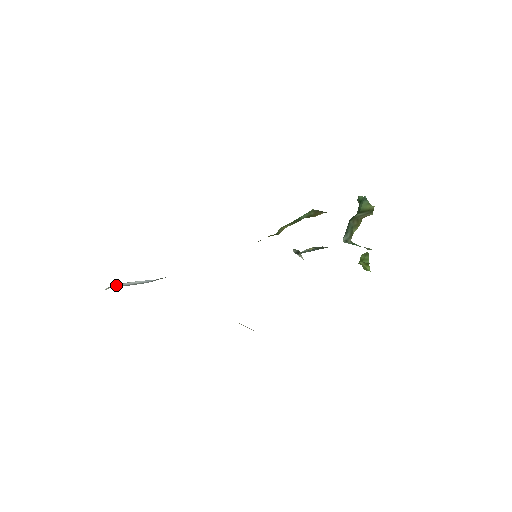
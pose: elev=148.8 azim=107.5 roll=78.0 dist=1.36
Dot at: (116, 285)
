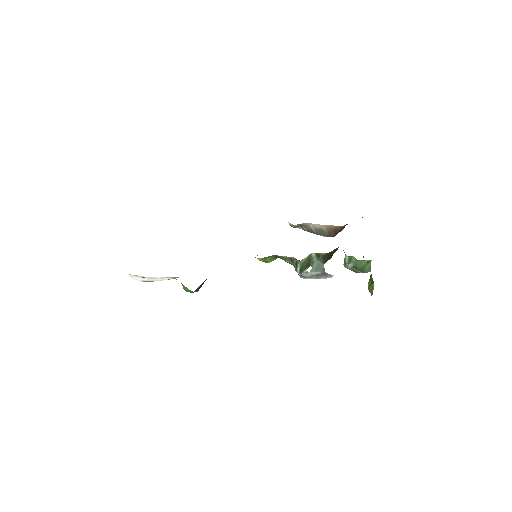
Dot at: occluded
